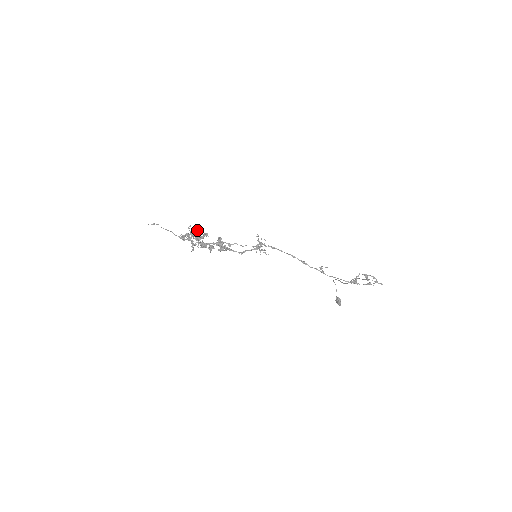
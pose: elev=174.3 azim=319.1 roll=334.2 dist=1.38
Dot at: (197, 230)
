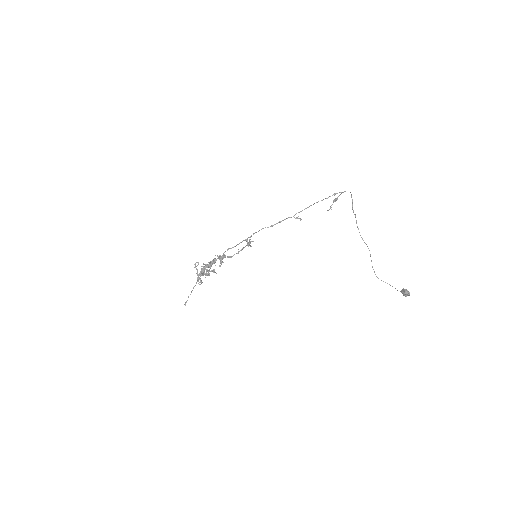
Dot at: (207, 271)
